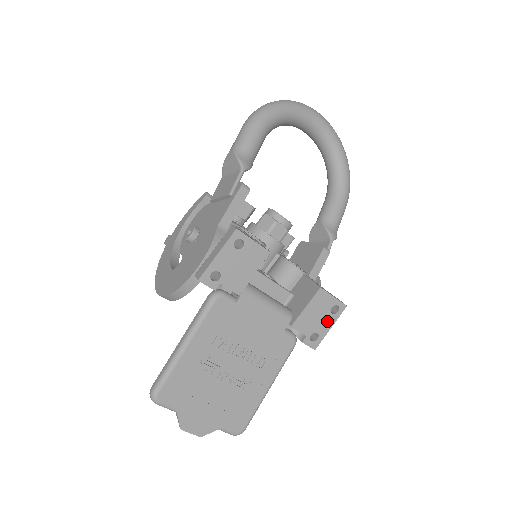
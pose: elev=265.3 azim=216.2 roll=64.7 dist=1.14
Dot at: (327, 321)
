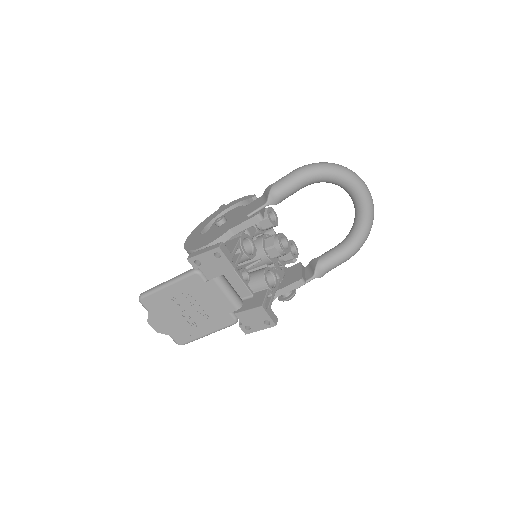
Dot at: (259, 325)
